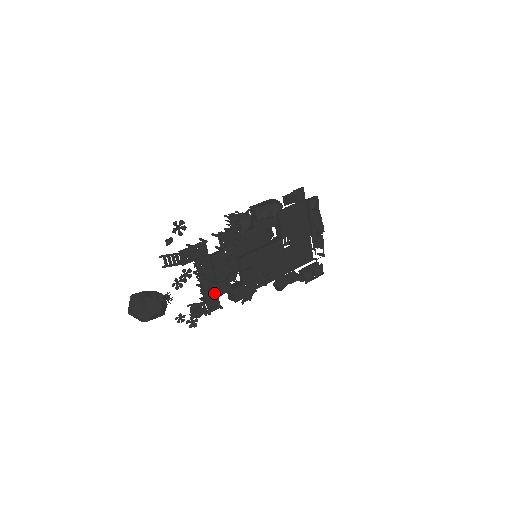
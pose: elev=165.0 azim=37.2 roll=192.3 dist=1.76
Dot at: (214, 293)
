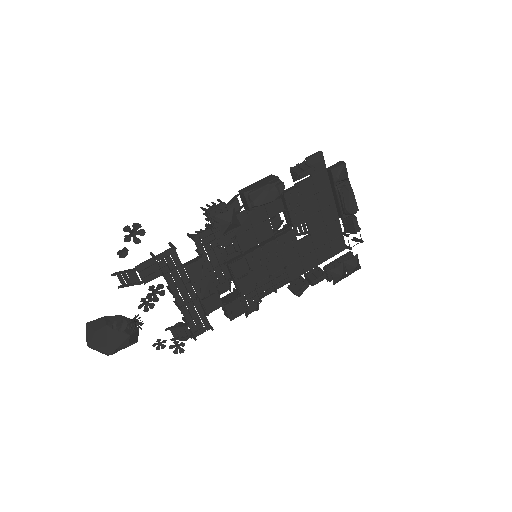
Dot at: (198, 312)
